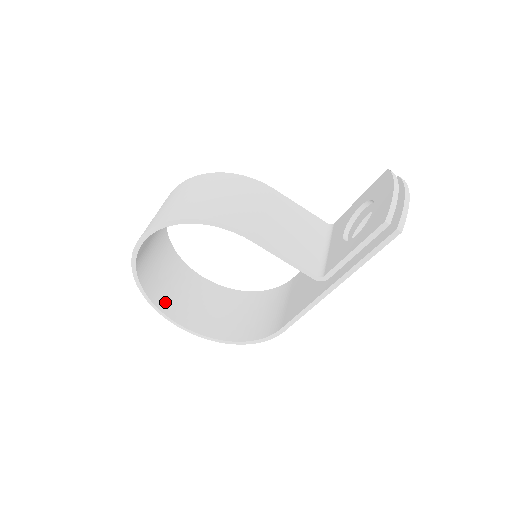
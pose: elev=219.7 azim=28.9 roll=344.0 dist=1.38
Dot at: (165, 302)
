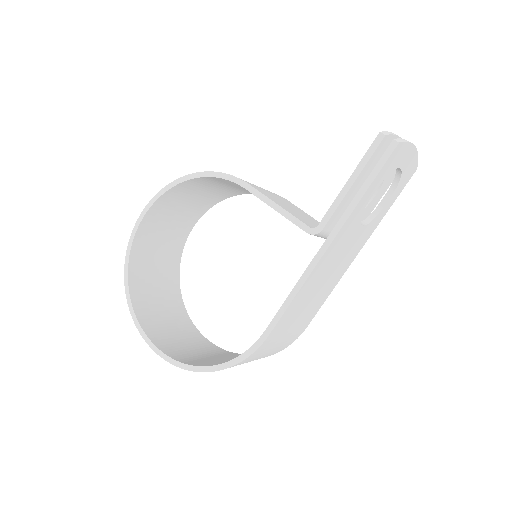
Dot at: (146, 317)
